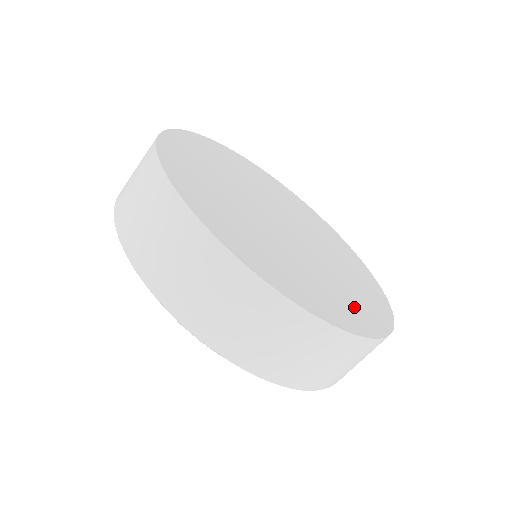
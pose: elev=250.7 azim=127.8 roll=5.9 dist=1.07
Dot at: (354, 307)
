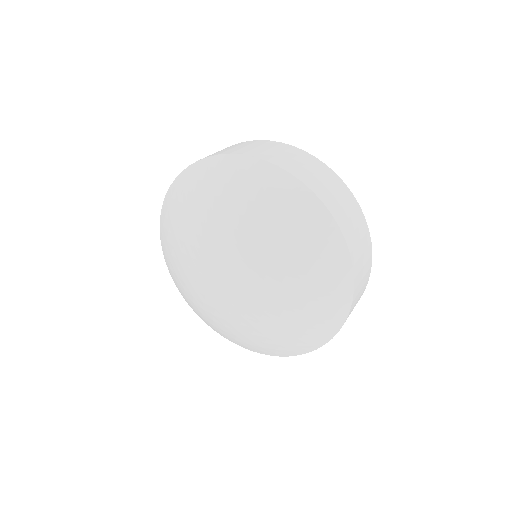
Dot at: occluded
